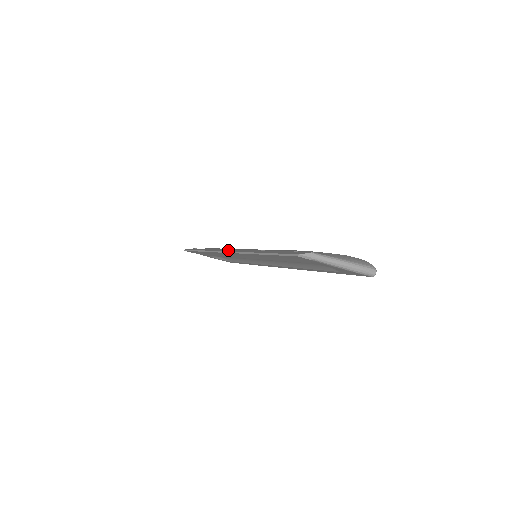
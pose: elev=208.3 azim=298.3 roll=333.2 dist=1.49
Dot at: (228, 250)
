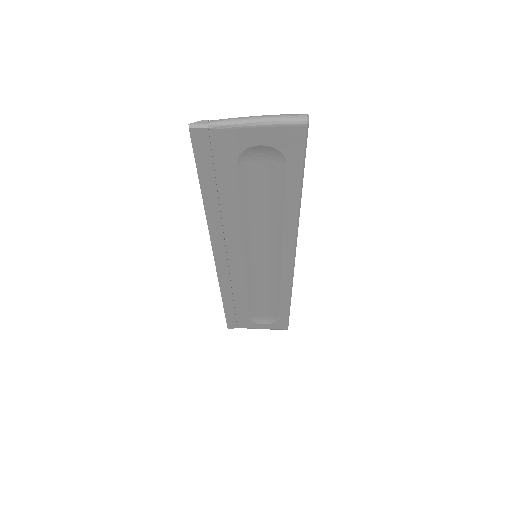
Dot at: occluded
